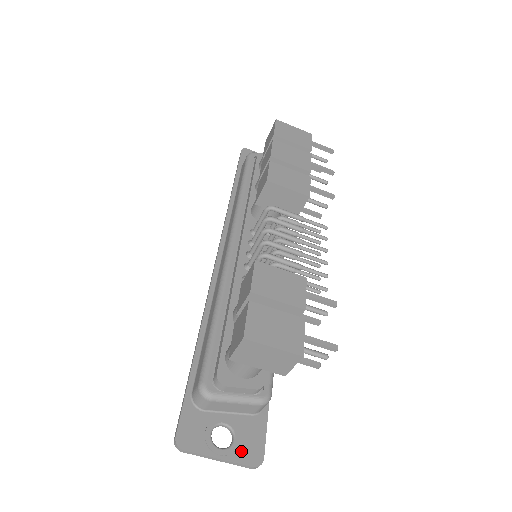
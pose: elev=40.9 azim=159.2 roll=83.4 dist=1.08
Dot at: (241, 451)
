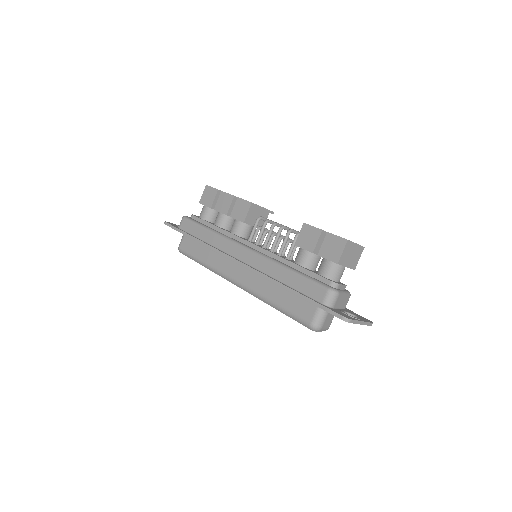
Dot at: occluded
